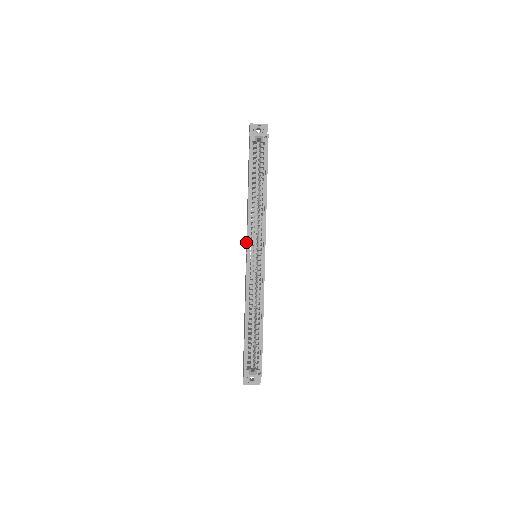
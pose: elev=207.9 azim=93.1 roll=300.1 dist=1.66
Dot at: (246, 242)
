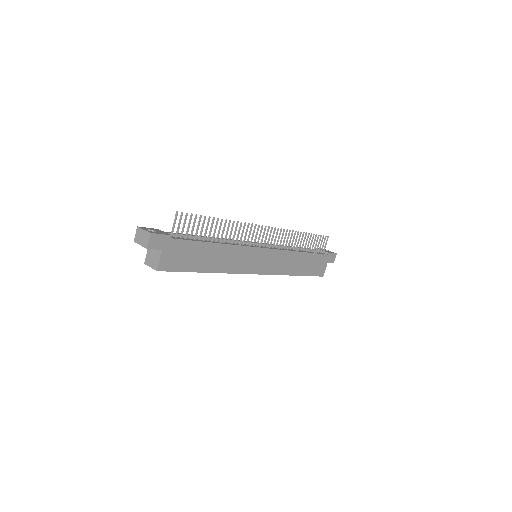
Dot at: occluded
